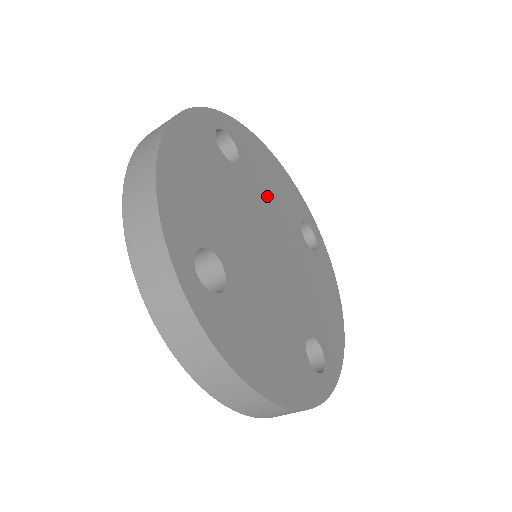
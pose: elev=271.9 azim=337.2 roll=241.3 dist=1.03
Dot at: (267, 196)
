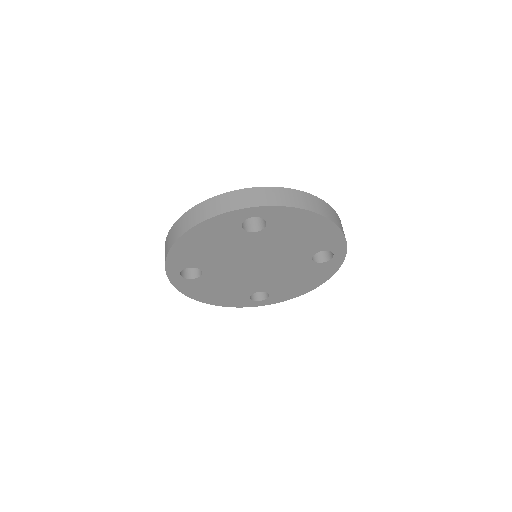
Dot at: (282, 243)
